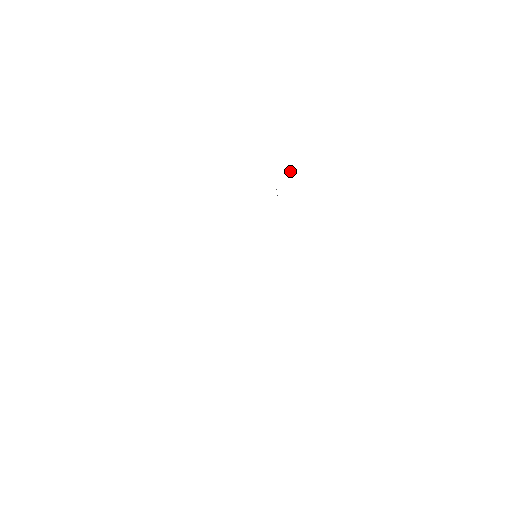
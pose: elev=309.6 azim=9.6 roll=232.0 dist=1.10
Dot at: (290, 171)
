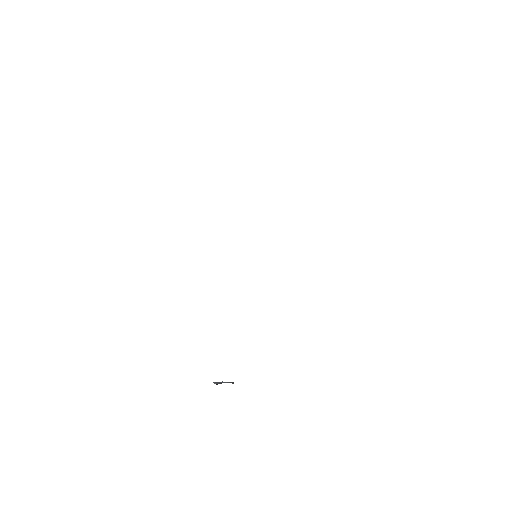
Dot at: occluded
